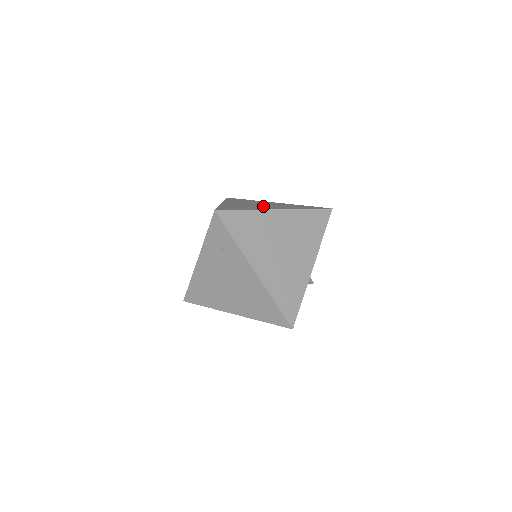
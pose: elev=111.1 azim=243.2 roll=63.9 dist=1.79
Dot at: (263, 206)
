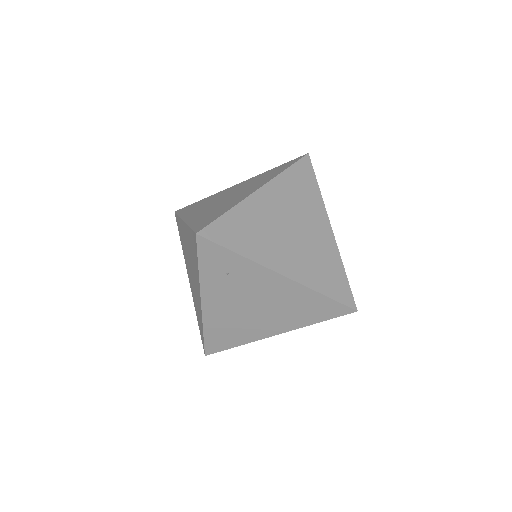
Dot at: (235, 195)
